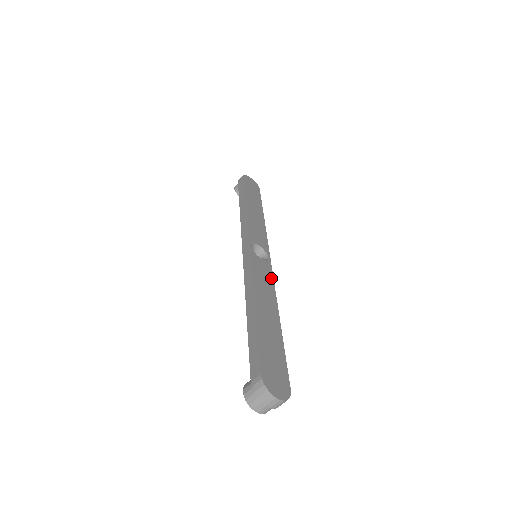
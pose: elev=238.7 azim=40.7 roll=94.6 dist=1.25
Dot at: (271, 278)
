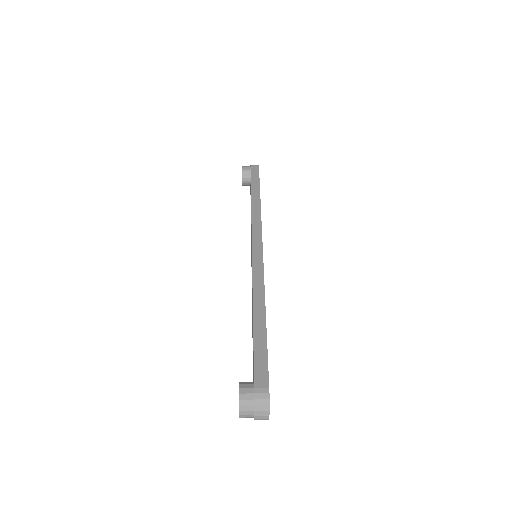
Dot at: occluded
